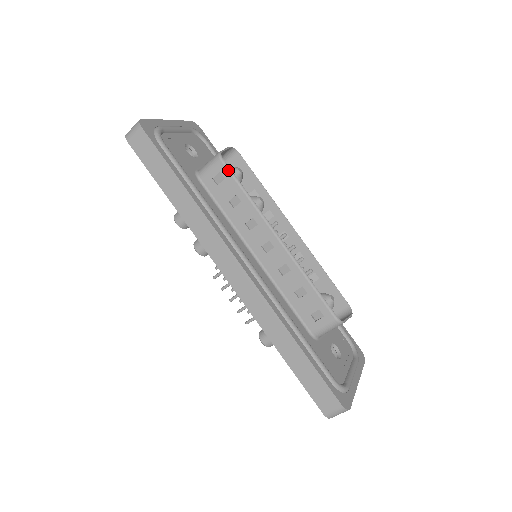
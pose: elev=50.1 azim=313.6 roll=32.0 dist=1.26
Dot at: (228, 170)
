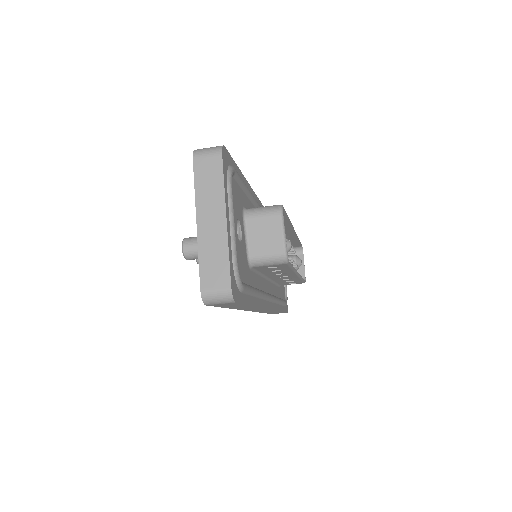
Dot at: (289, 265)
